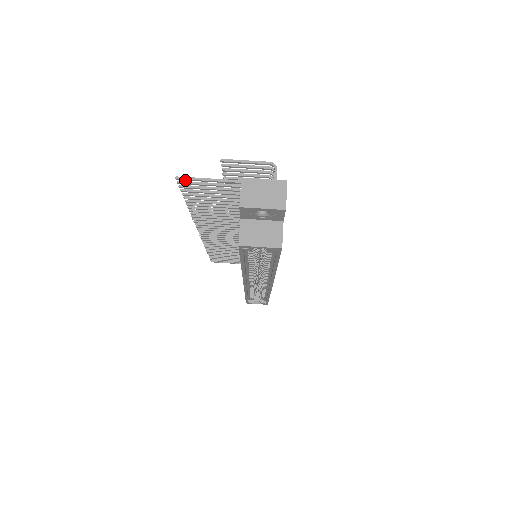
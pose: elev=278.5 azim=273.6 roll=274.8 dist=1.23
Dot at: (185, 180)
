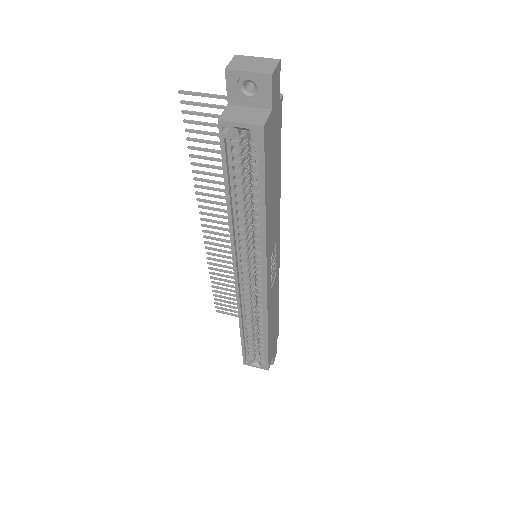
Dot at: (187, 94)
